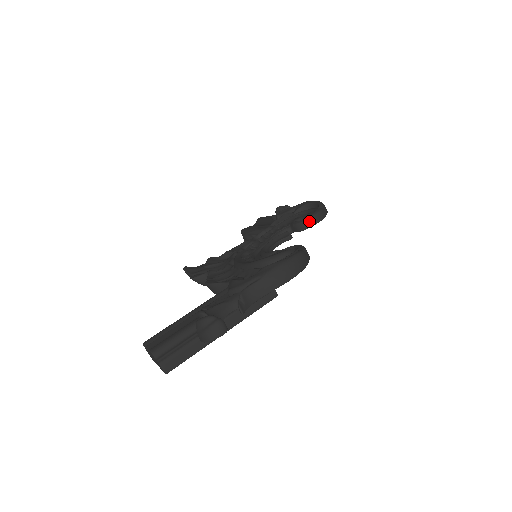
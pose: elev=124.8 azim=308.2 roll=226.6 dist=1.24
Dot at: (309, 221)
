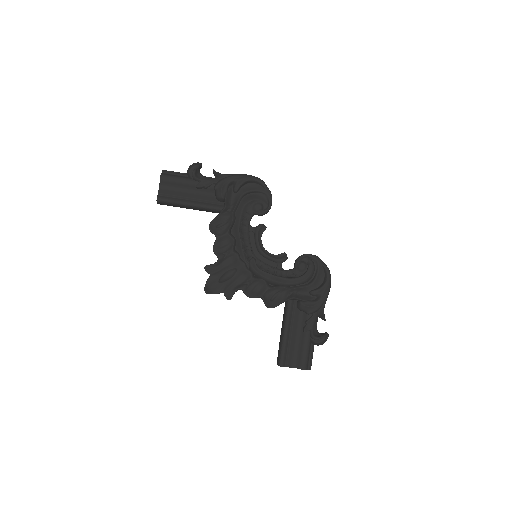
Dot at: occluded
